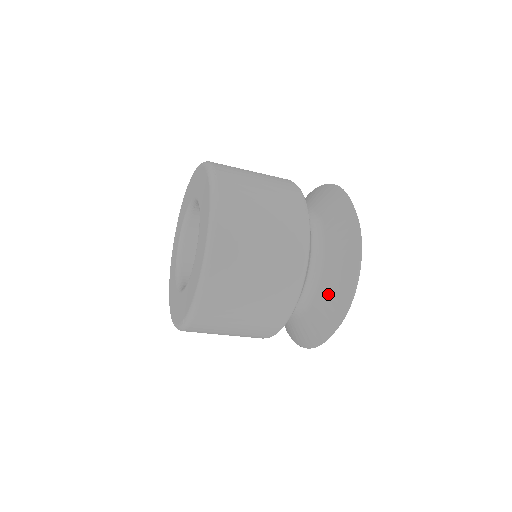
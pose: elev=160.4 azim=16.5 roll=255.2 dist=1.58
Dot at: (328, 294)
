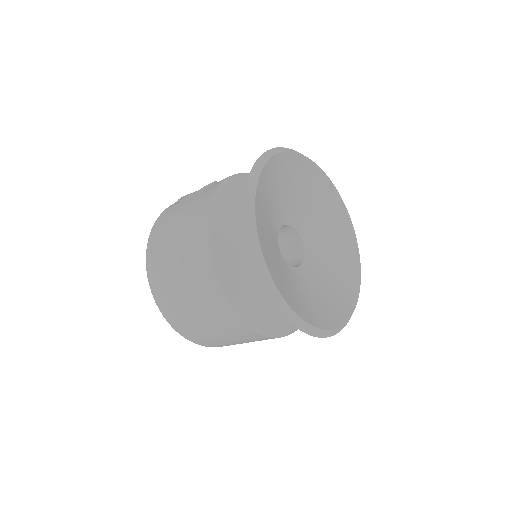
Dot at: occluded
